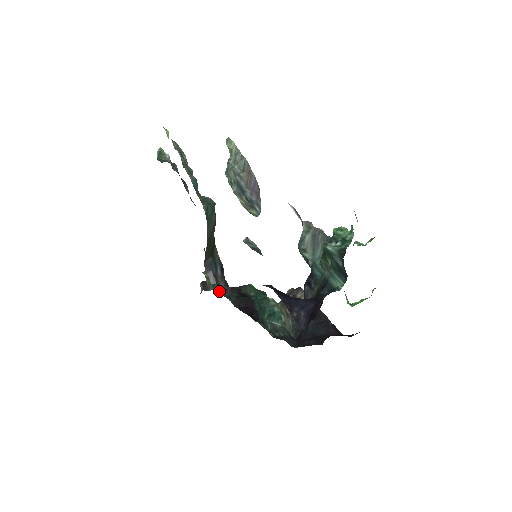
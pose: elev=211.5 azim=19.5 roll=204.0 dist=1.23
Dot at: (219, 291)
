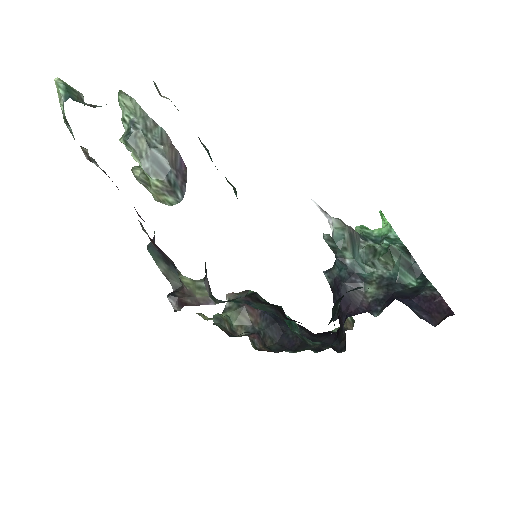
Dot at: (243, 303)
